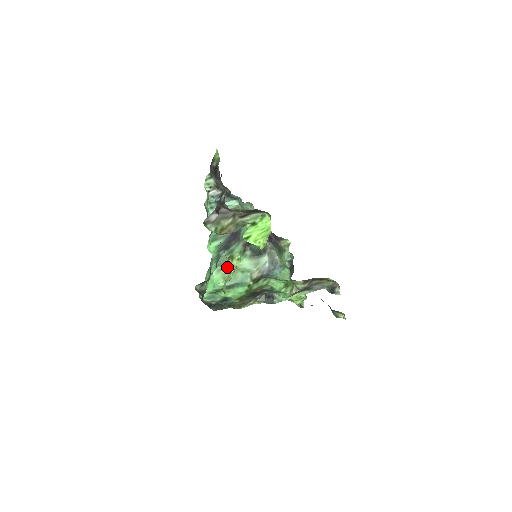
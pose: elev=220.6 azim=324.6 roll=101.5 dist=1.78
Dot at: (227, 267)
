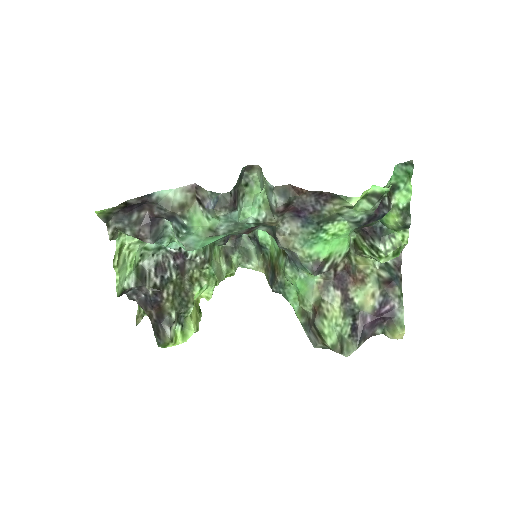
Dot at: occluded
